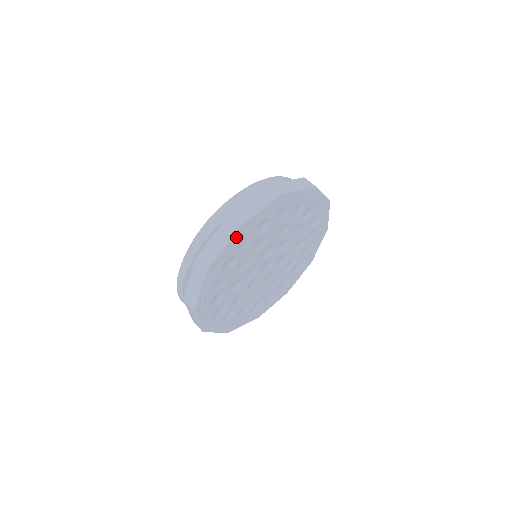
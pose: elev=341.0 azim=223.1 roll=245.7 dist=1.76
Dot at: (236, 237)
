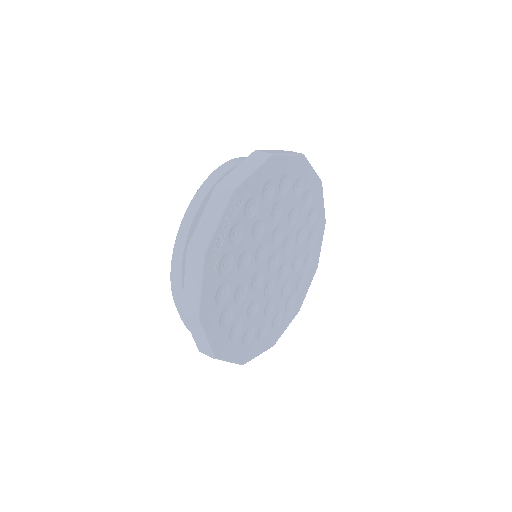
Dot at: (265, 168)
